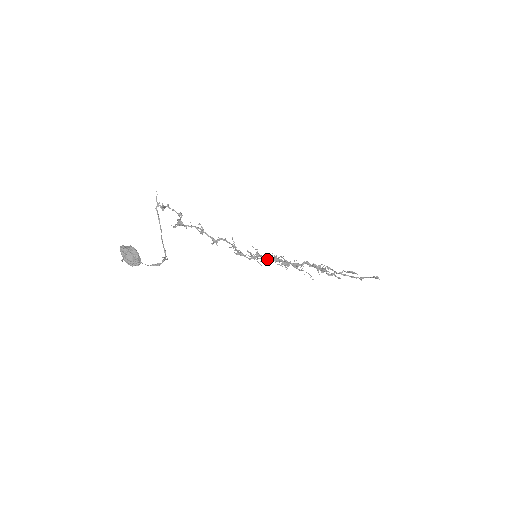
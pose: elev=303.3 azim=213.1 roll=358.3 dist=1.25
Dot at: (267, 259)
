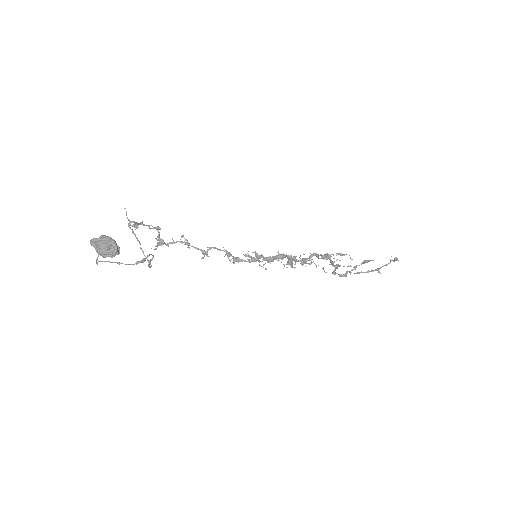
Dot at: (269, 258)
